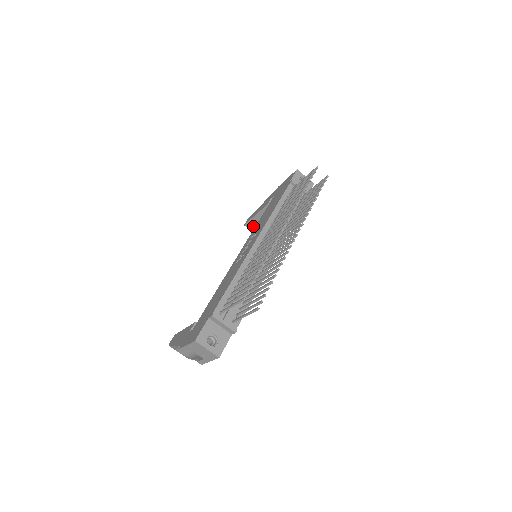
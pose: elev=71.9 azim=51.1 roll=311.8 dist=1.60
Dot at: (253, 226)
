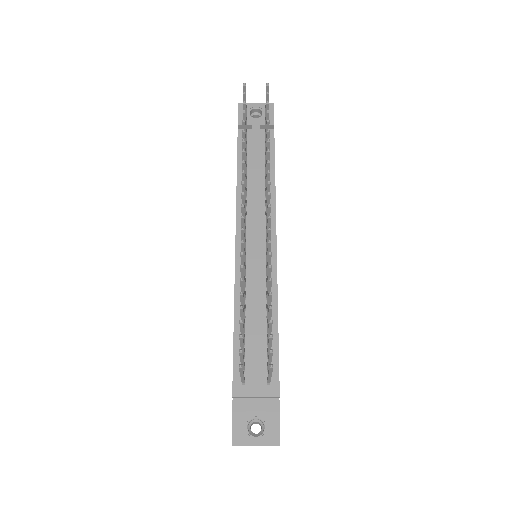
Dot at: occluded
